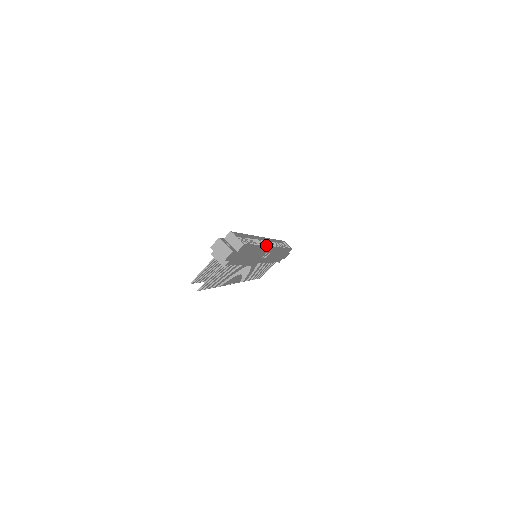
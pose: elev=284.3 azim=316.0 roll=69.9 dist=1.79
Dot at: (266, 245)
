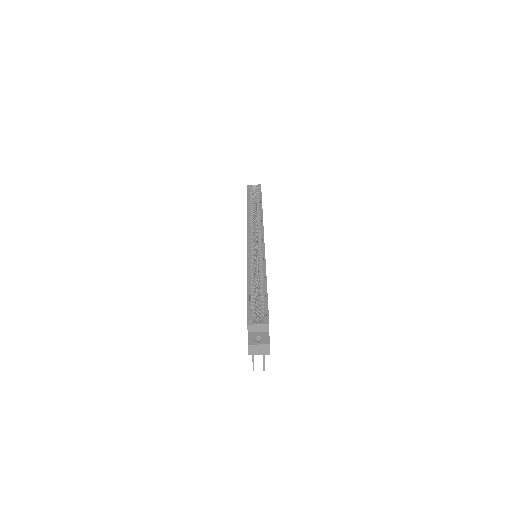
Dot at: (259, 248)
